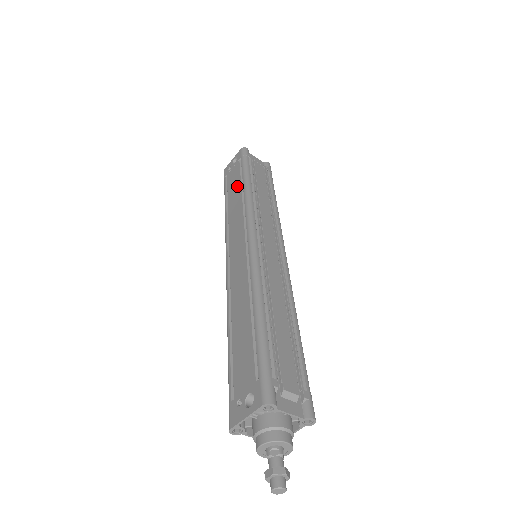
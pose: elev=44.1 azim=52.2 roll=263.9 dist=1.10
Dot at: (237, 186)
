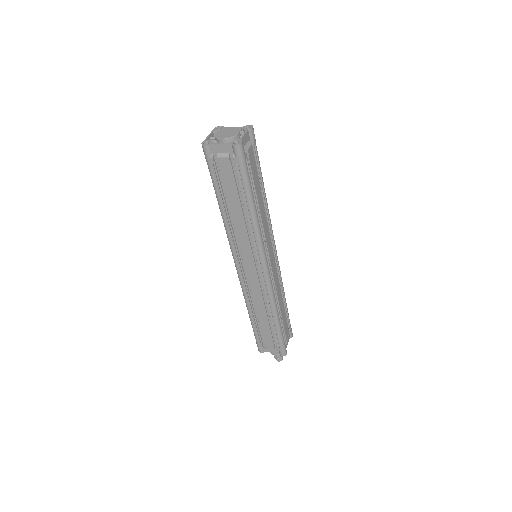
Dot at: occluded
